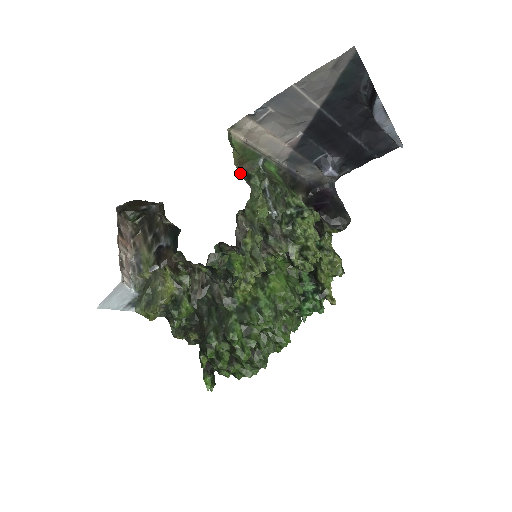
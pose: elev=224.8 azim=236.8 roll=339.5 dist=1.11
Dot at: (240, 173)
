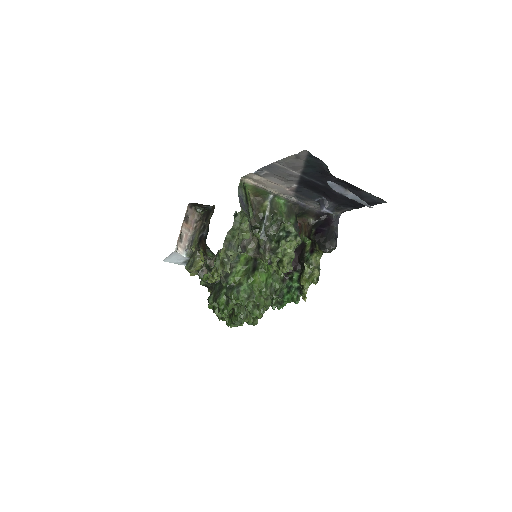
Dot at: (254, 202)
